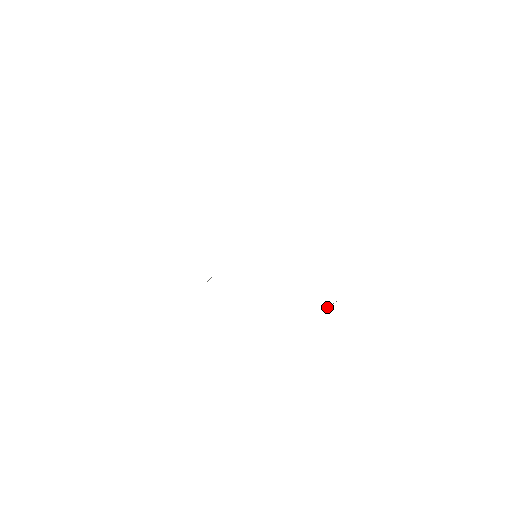
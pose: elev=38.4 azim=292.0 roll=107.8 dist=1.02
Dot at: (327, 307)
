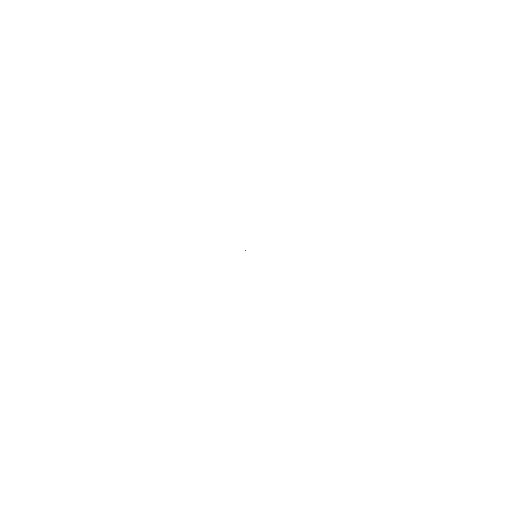
Dot at: occluded
